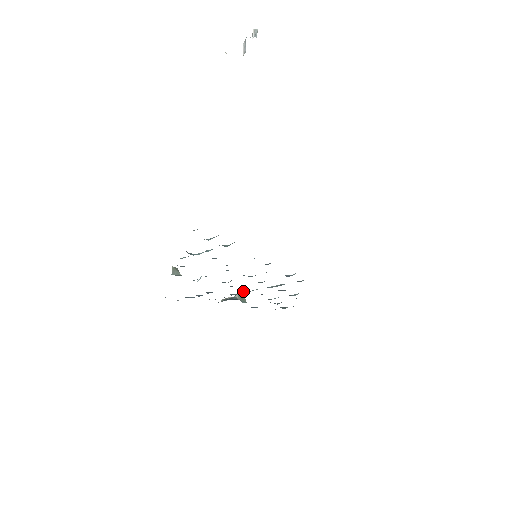
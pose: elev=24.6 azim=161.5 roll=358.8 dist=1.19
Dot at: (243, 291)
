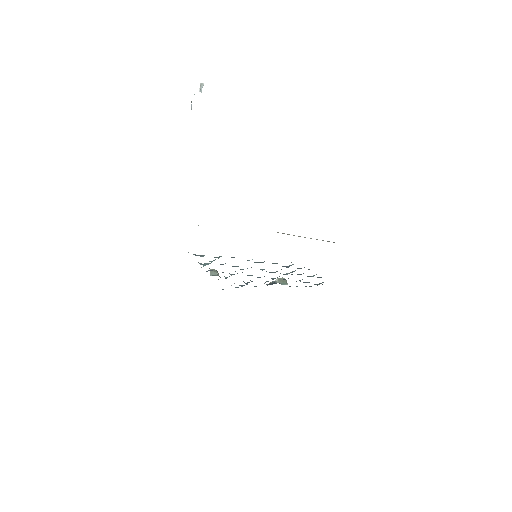
Dot at: (272, 278)
